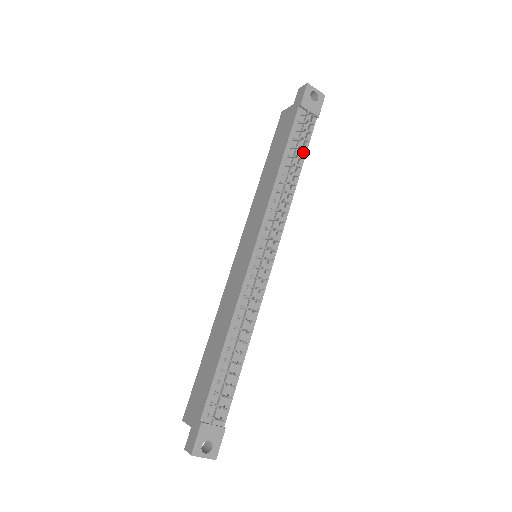
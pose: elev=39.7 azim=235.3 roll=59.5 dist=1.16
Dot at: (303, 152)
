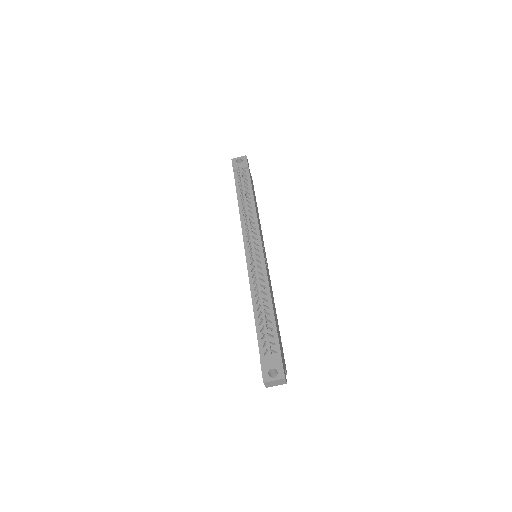
Dot at: (249, 188)
